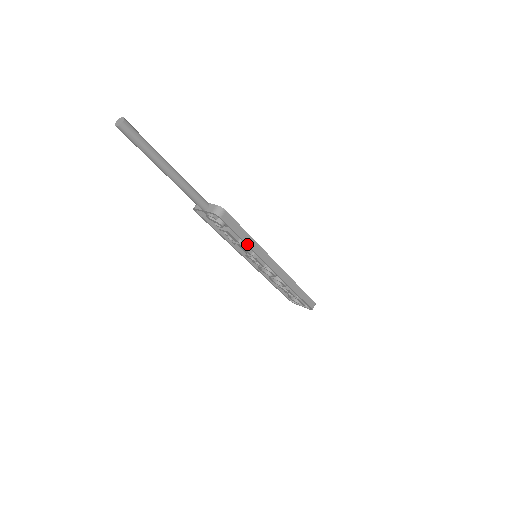
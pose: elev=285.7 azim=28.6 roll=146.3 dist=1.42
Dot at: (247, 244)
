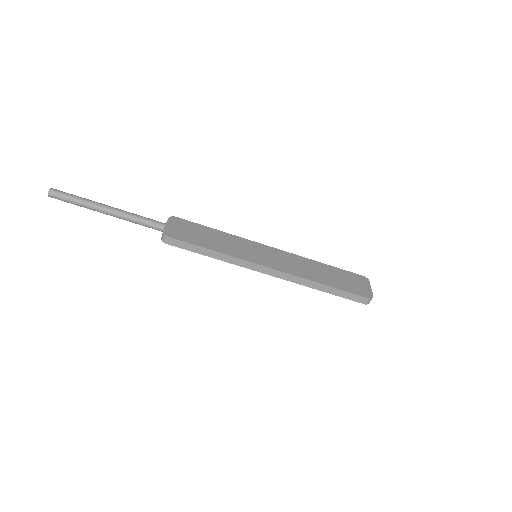
Dot at: (214, 258)
